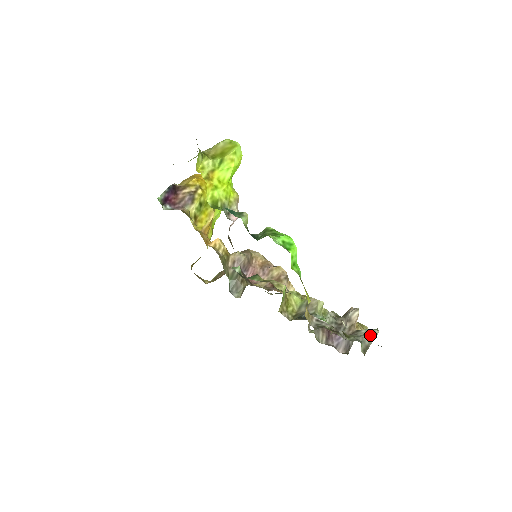
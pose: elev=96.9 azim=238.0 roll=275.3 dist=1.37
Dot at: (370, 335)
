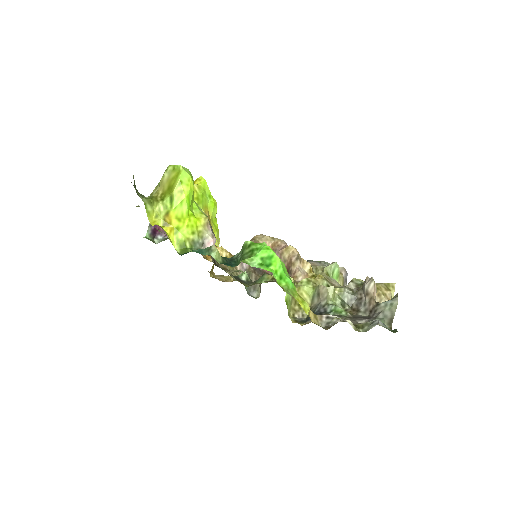
Dot at: (389, 309)
